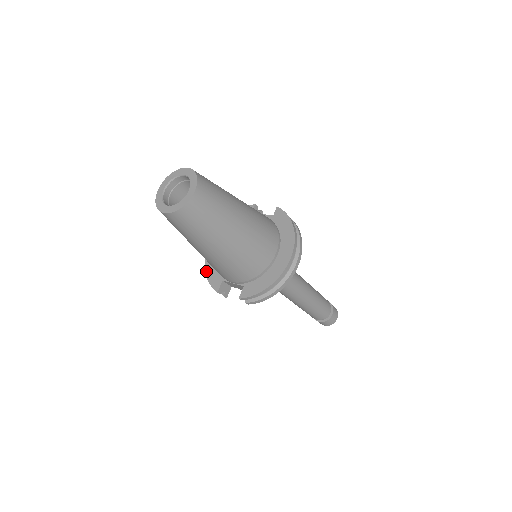
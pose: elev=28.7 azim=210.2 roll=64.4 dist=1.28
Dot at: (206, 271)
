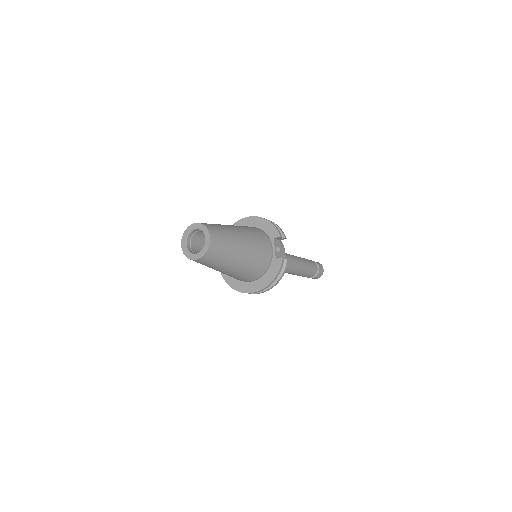
Dot at: occluded
